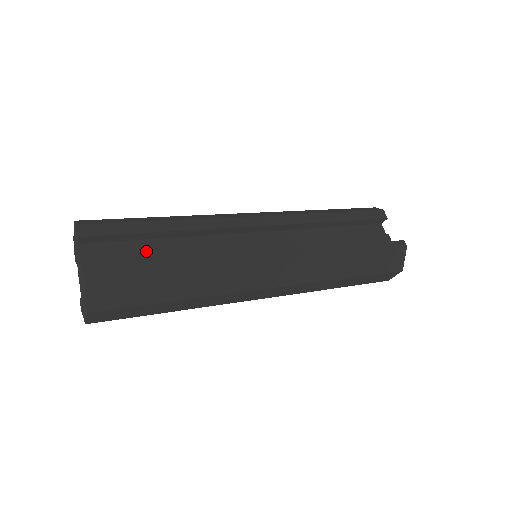
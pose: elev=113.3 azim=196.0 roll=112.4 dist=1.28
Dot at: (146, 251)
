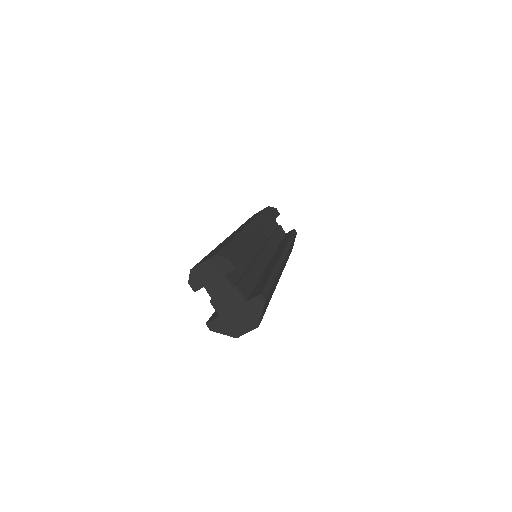
Dot at: (243, 269)
